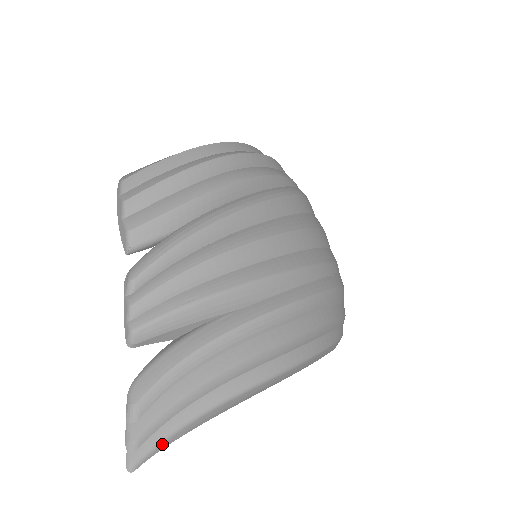
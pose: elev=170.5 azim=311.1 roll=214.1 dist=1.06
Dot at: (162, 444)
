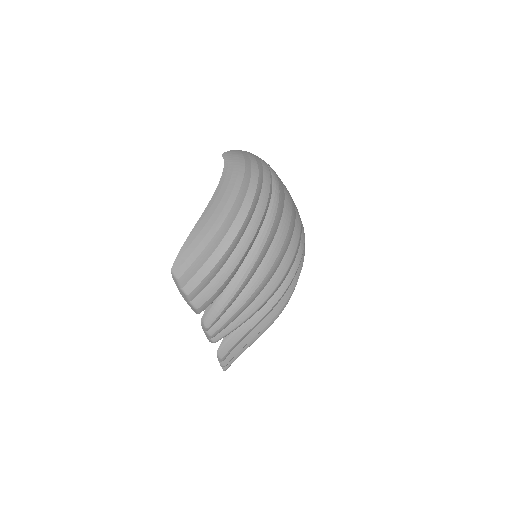
Dot at: occluded
